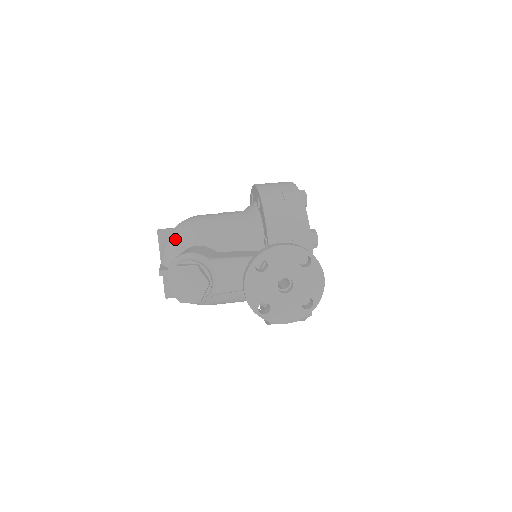
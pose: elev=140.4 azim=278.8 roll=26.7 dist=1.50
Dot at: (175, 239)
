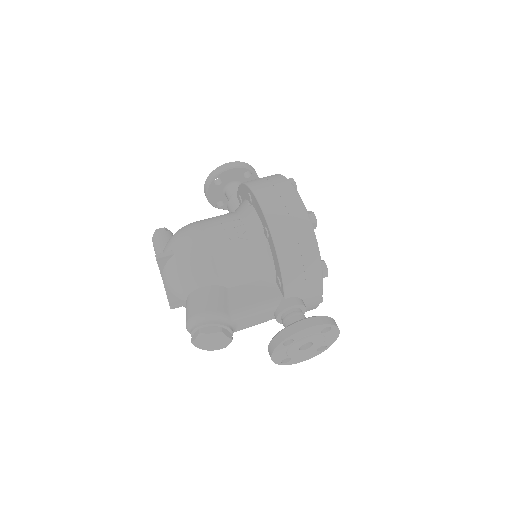
Dot at: (181, 275)
